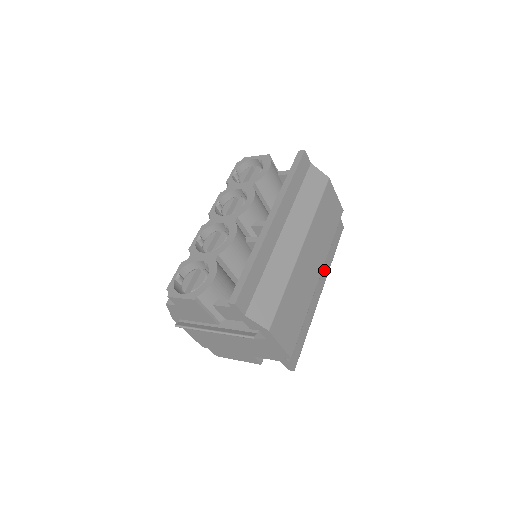
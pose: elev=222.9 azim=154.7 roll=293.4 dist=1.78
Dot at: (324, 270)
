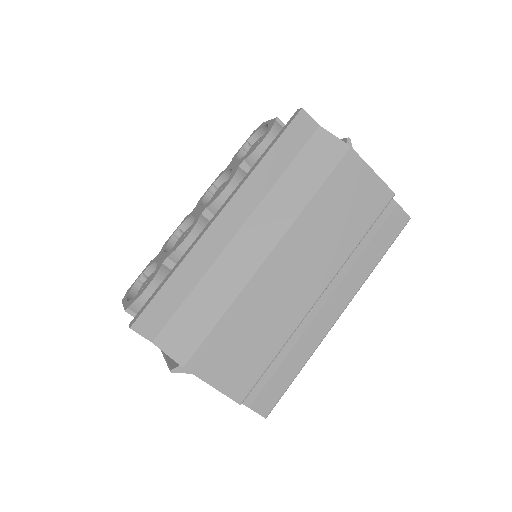
Dot at: (347, 284)
